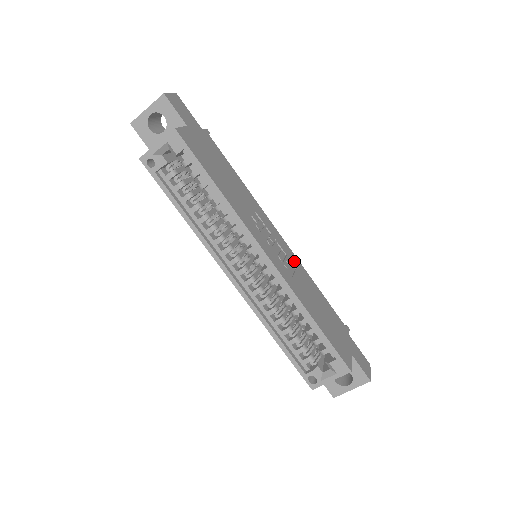
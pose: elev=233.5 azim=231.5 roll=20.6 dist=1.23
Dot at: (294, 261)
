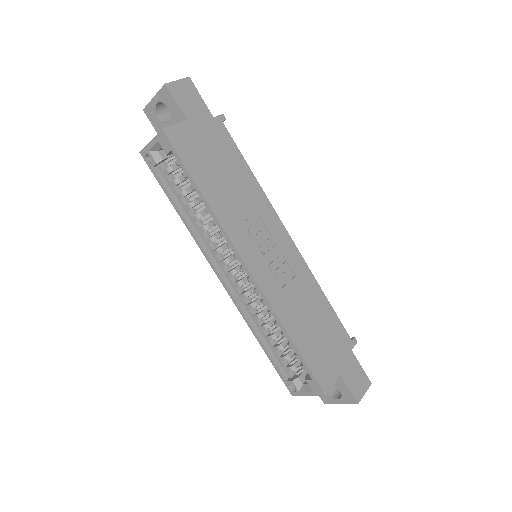
Dot at: (297, 267)
